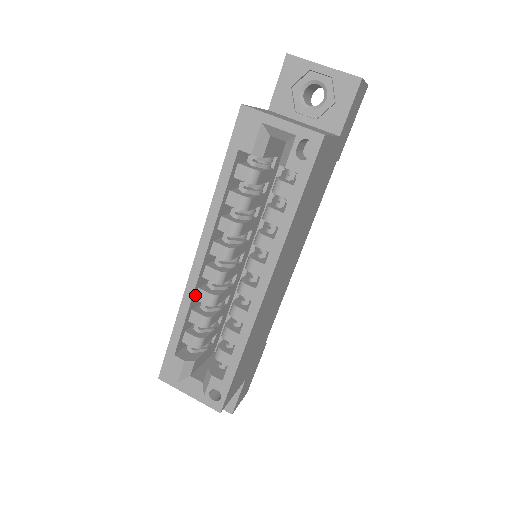
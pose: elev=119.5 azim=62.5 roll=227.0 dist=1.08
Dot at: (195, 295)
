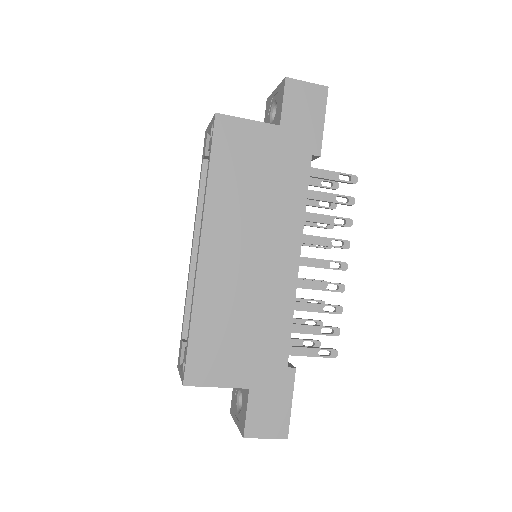
Dot at: occluded
